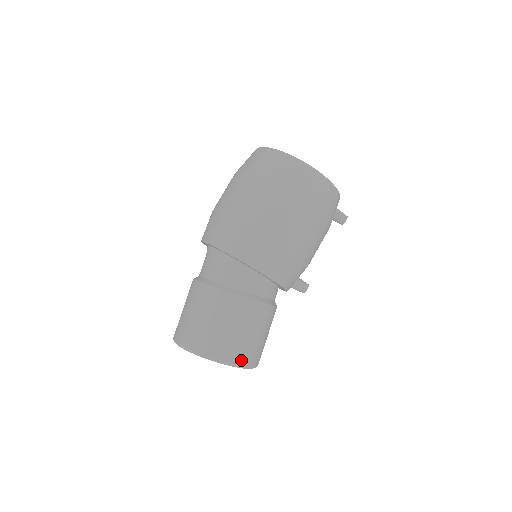
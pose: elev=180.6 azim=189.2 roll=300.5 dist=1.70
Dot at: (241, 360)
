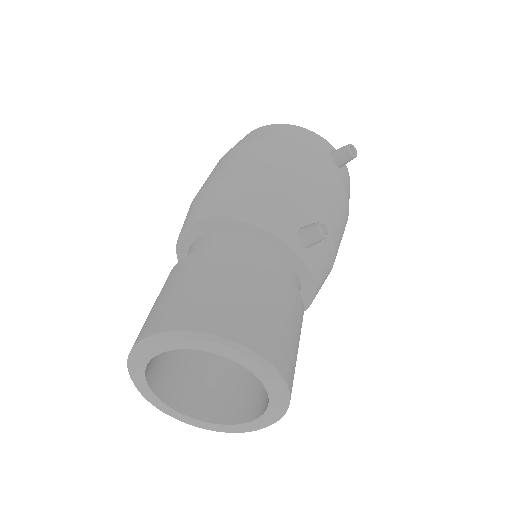
Dot at: (179, 322)
